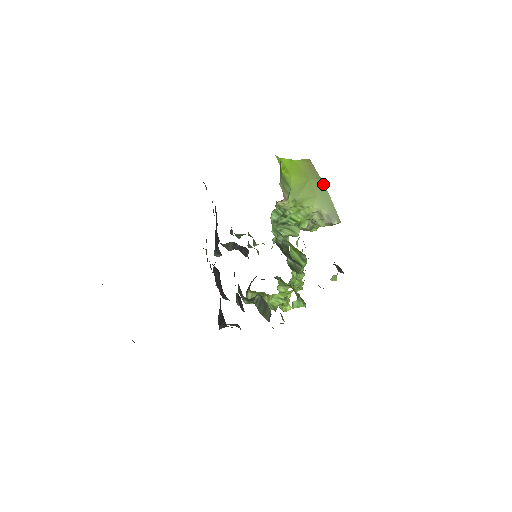
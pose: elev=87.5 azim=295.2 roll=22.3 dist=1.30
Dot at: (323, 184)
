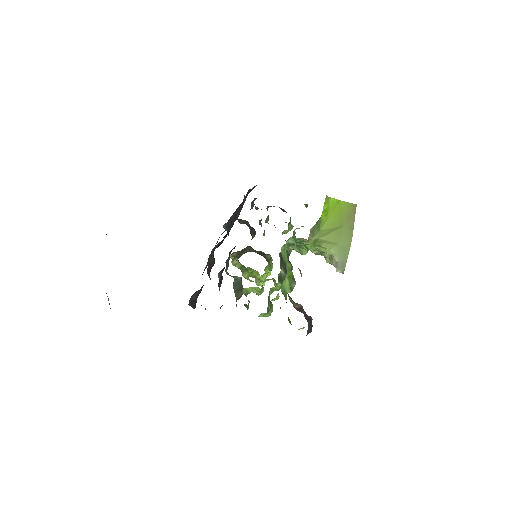
Dot at: (351, 237)
